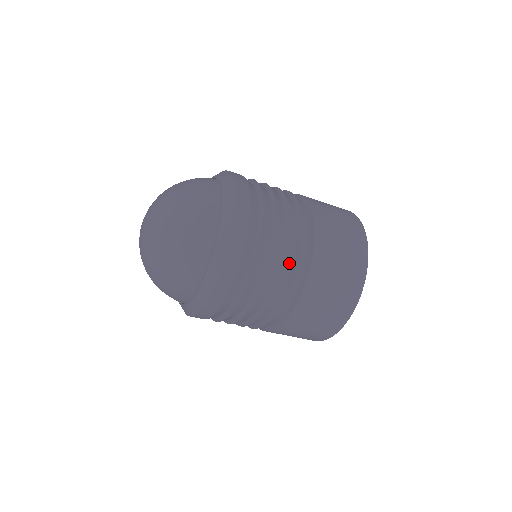
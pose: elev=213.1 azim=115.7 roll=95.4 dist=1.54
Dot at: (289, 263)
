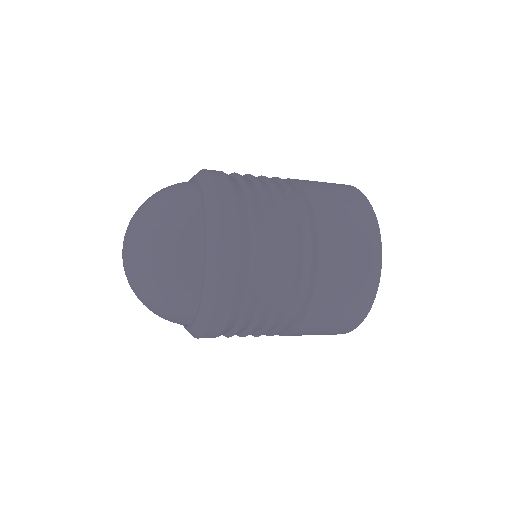
Dot at: (278, 321)
